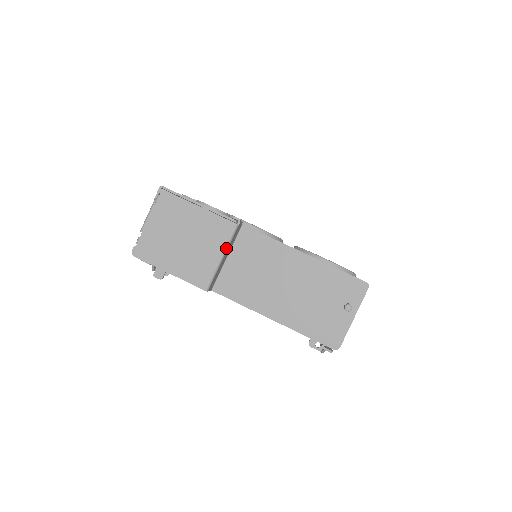
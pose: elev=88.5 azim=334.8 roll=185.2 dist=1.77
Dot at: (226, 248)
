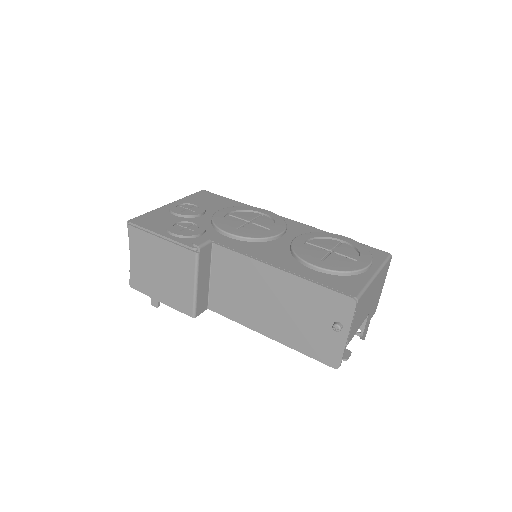
Dot at: (196, 277)
